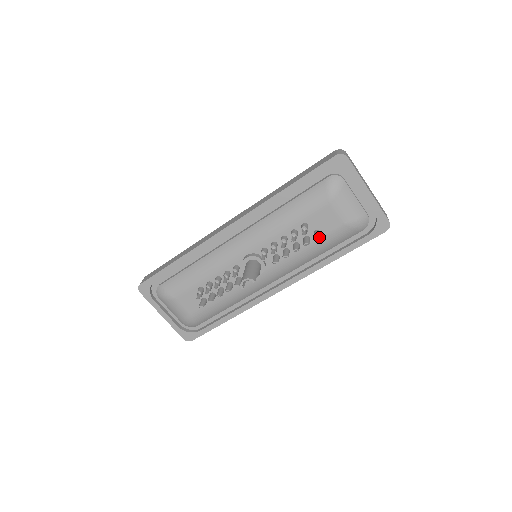
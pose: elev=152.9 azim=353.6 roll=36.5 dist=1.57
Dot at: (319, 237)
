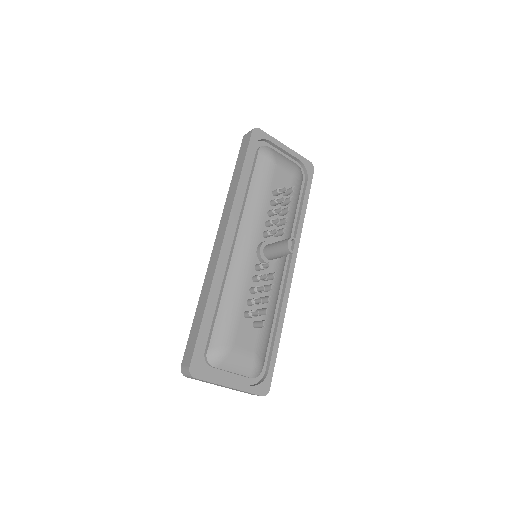
Dot at: (294, 186)
